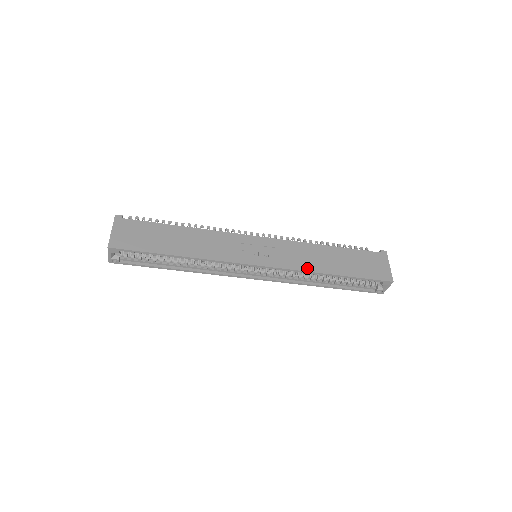
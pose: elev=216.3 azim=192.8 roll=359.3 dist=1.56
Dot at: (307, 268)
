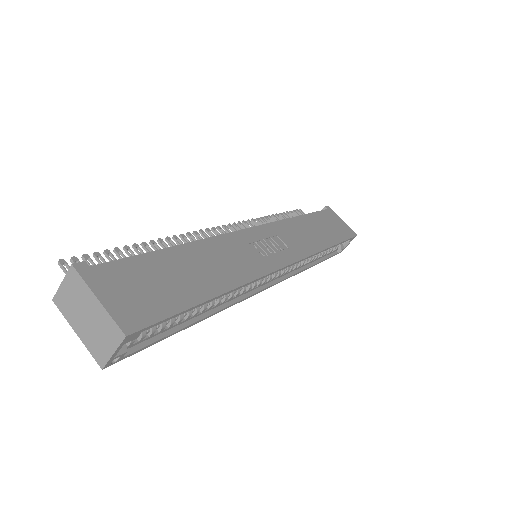
Dot at: (314, 249)
